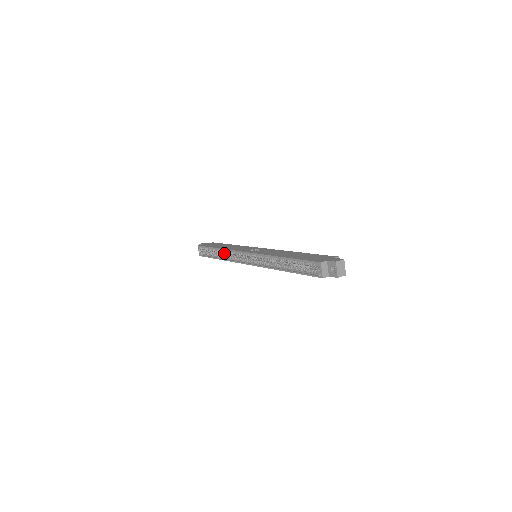
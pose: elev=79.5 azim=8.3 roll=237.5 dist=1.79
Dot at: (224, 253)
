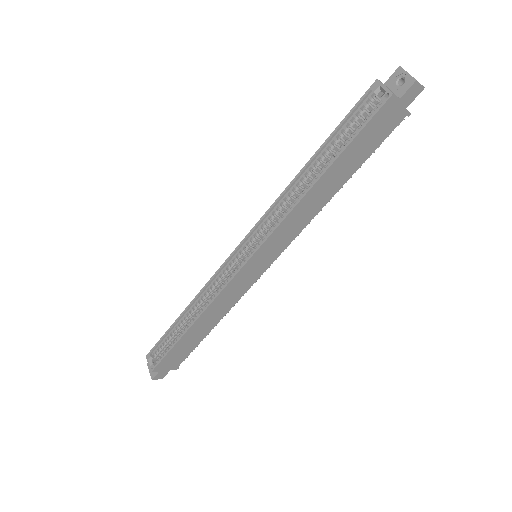
Dot at: occluded
